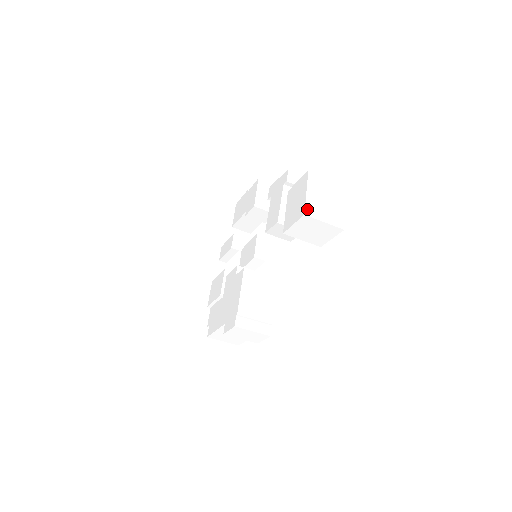
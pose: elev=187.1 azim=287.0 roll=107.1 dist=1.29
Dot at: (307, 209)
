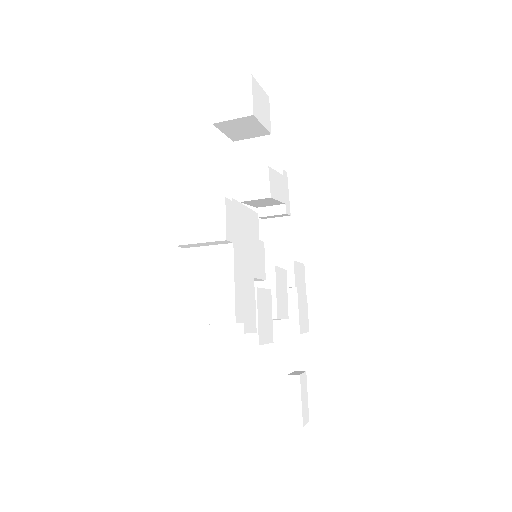
Dot at: (216, 87)
